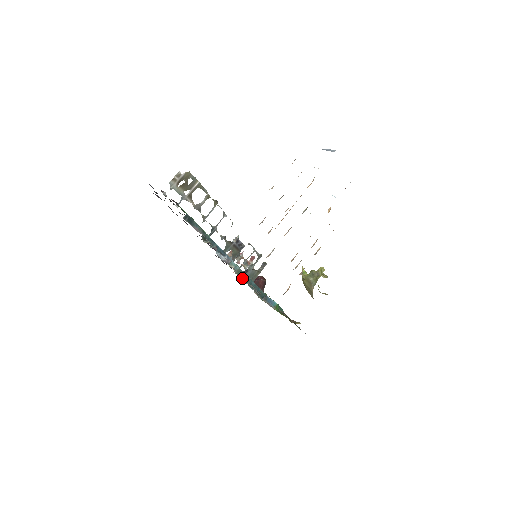
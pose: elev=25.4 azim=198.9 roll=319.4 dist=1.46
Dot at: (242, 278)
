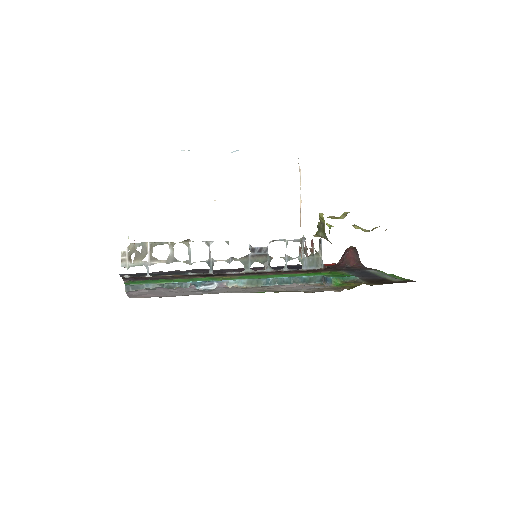
Dot at: (263, 285)
